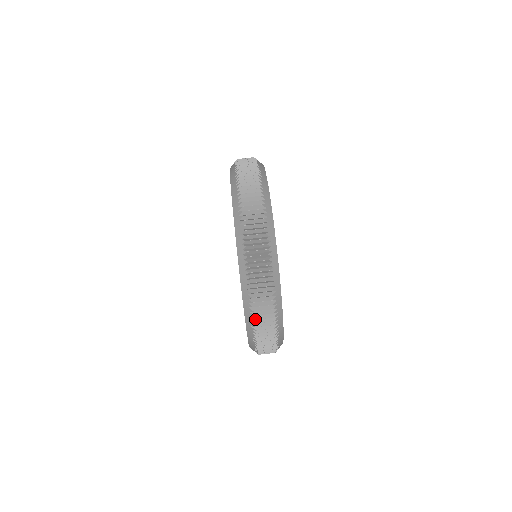
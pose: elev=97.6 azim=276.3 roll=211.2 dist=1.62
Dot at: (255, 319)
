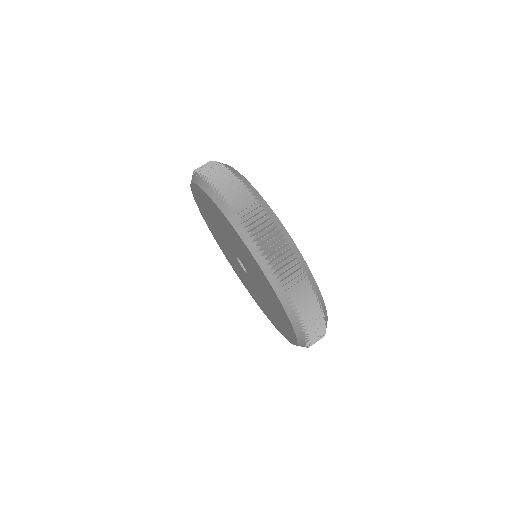
Dot at: (242, 217)
